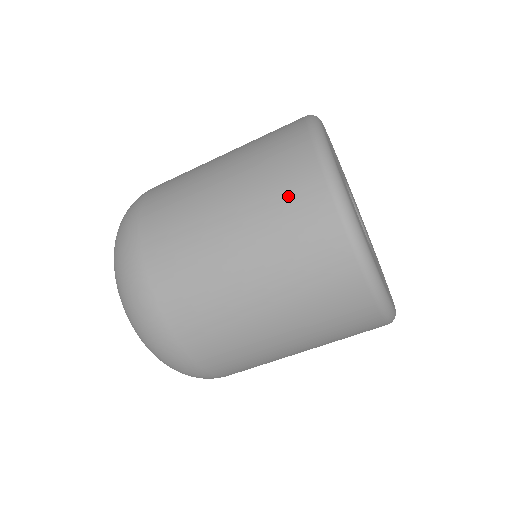
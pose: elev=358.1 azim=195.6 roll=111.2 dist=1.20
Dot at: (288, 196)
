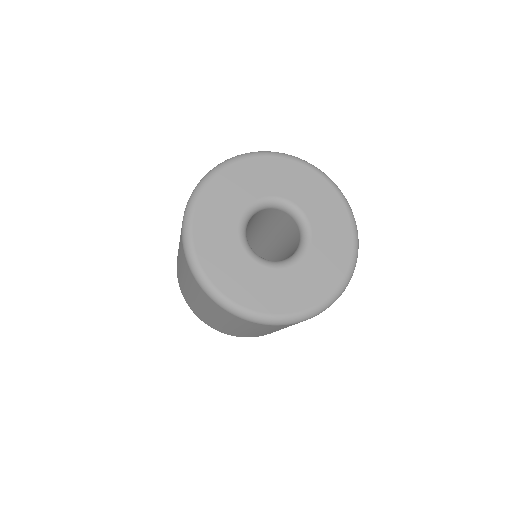
Dot at: (183, 260)
